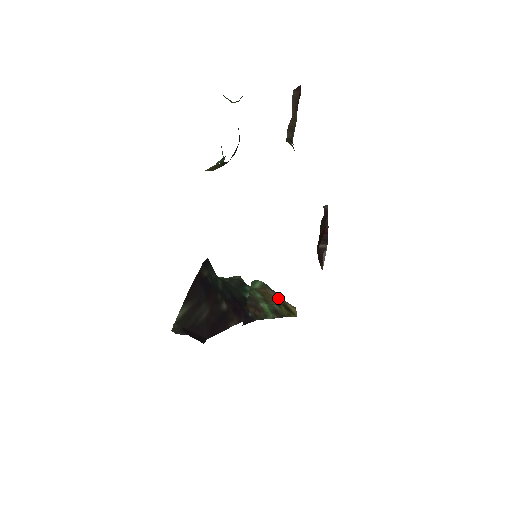
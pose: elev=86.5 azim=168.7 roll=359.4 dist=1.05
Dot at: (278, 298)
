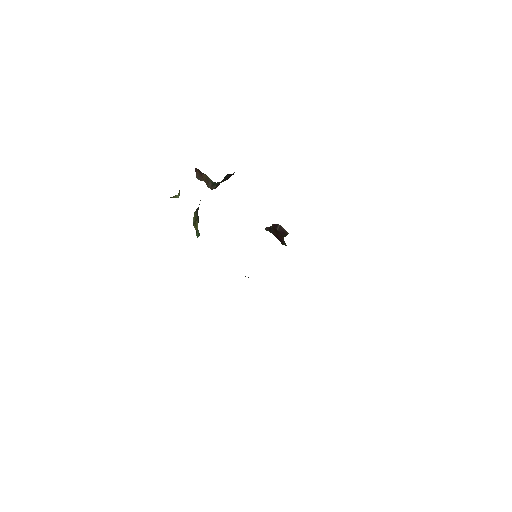
Dot at: occluded
